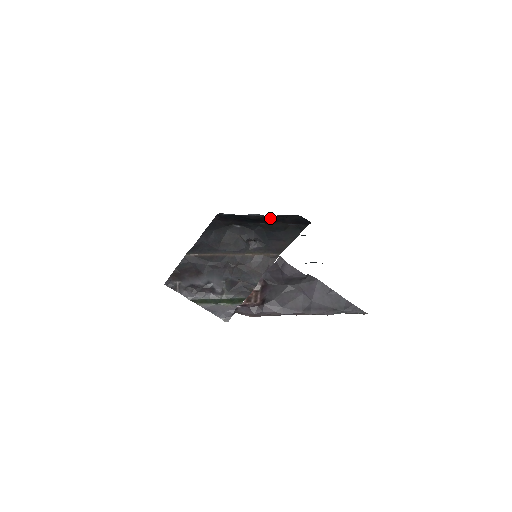
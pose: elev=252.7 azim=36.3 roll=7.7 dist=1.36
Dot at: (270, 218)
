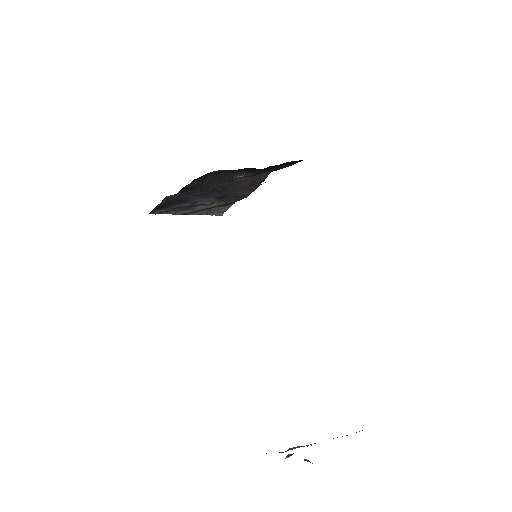
Dot at: occluded
